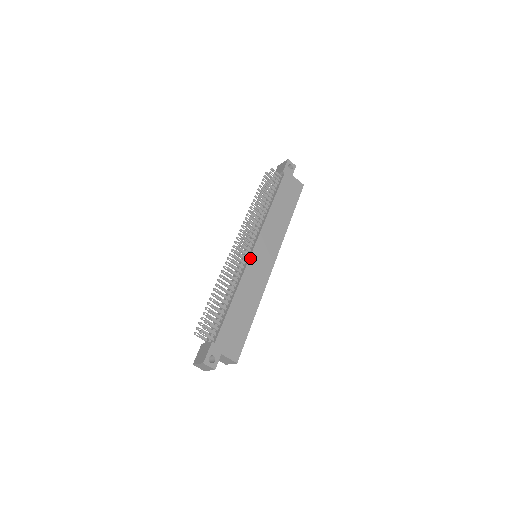
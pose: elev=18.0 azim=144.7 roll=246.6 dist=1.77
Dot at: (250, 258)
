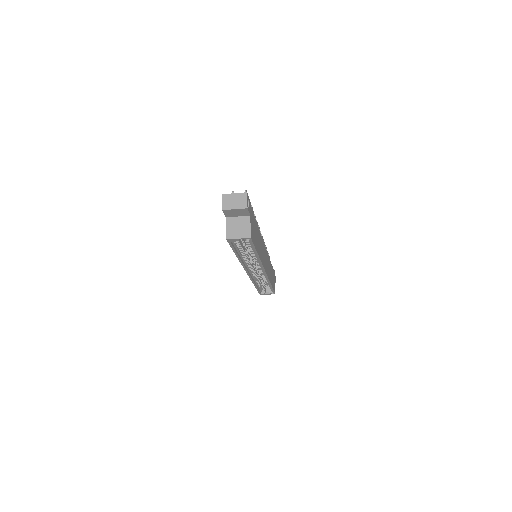
Dot at: occluded
